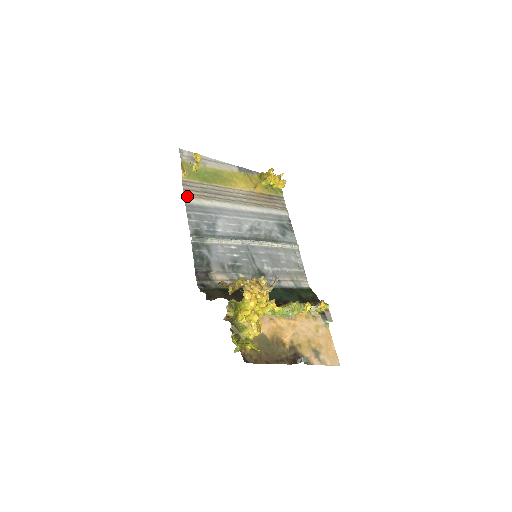
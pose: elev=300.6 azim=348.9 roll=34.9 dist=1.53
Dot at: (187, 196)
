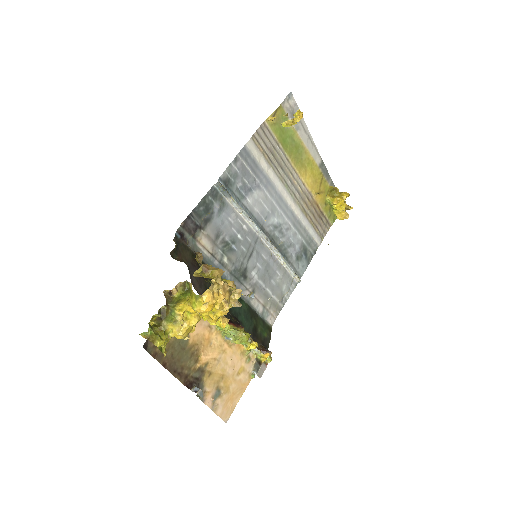
Dot at: (253, 140)
